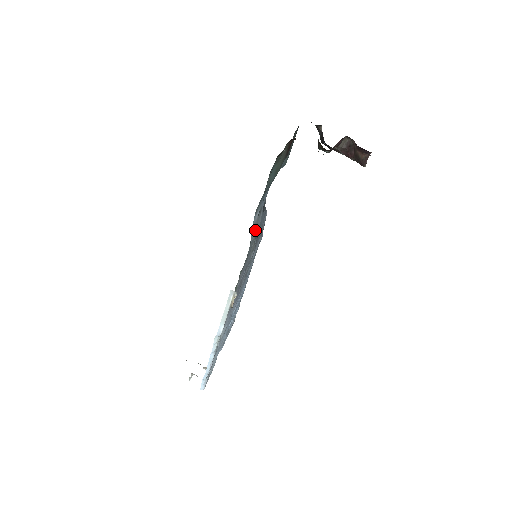
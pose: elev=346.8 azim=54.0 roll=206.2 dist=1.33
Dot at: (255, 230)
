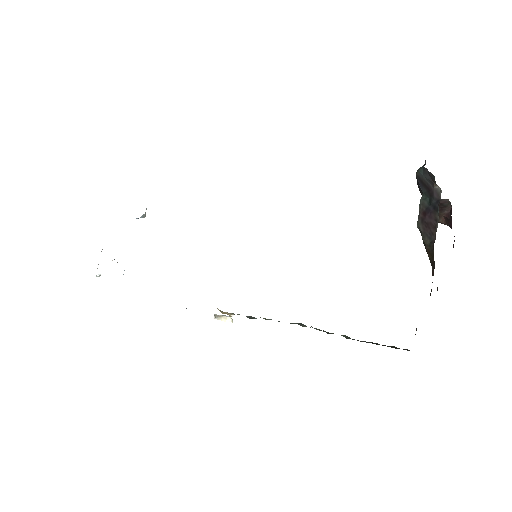
Dot at: occluded
